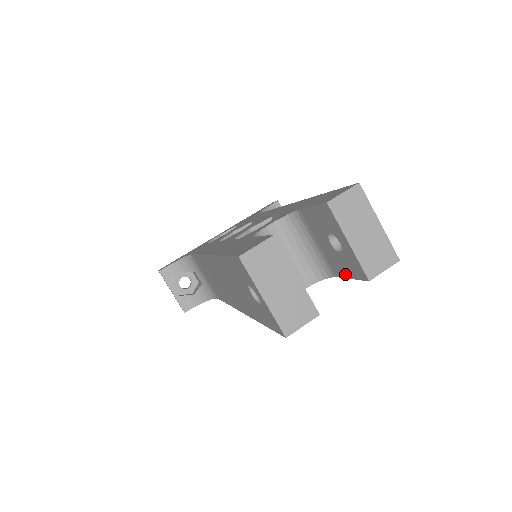
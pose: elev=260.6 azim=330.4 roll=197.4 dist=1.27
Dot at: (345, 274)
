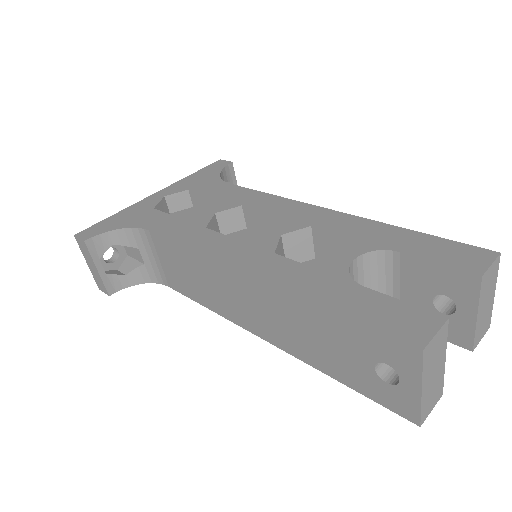
Dot at: occluded
